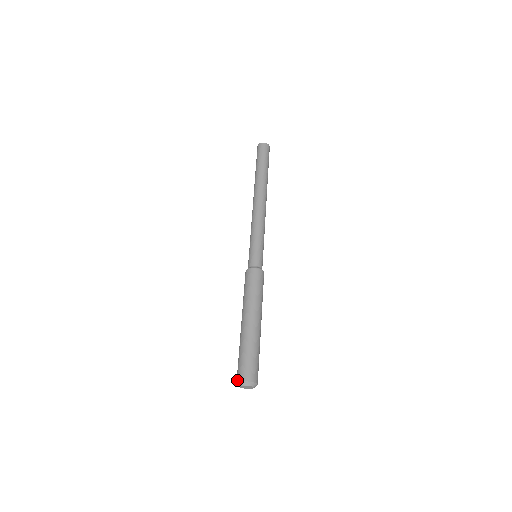
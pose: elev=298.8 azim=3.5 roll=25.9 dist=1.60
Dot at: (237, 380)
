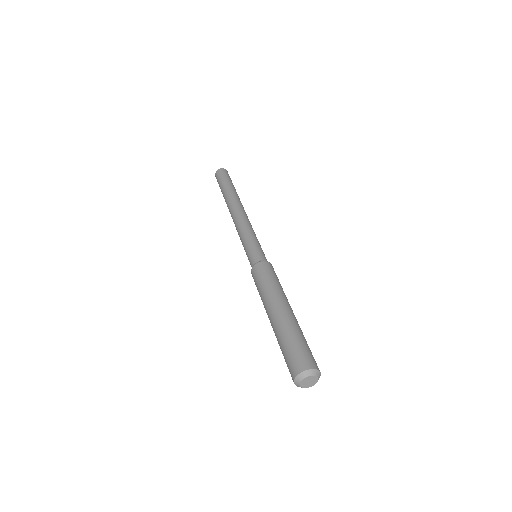
Dot at: occluded
